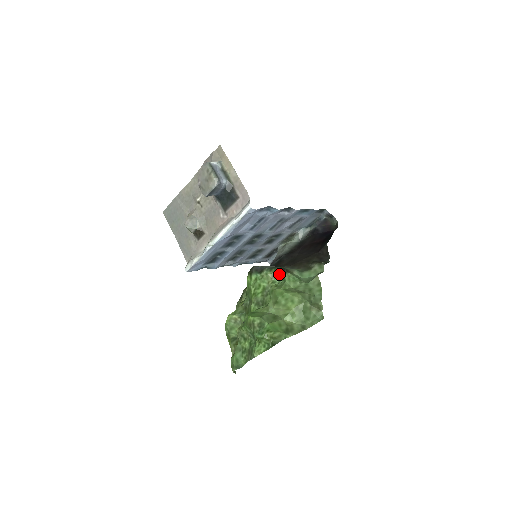
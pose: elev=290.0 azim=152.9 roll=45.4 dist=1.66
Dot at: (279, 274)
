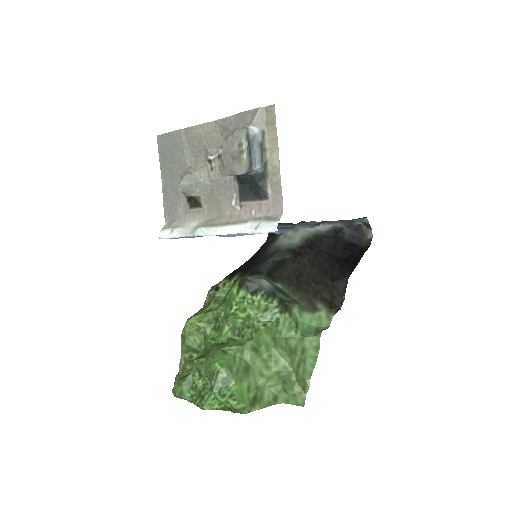
Dot at: (275, 310)
